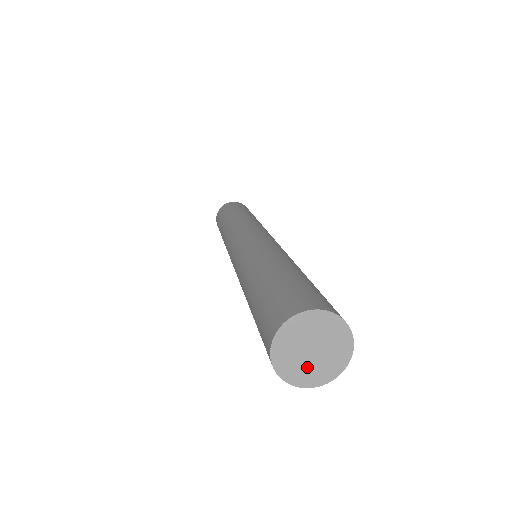
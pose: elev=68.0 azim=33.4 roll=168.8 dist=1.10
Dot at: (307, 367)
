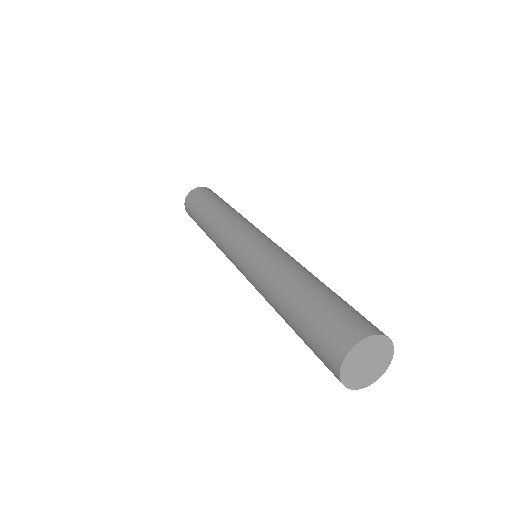
Dot at: (358, 374)
